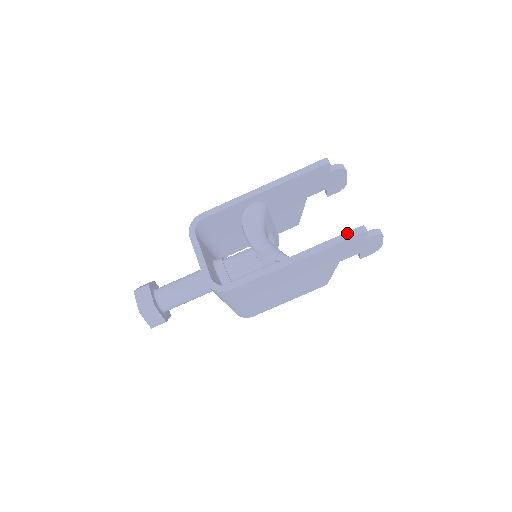
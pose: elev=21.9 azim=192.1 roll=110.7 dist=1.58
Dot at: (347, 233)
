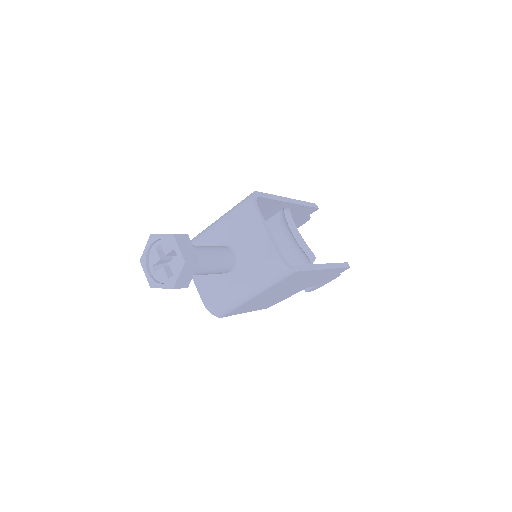
Dot at: (343, 263)
